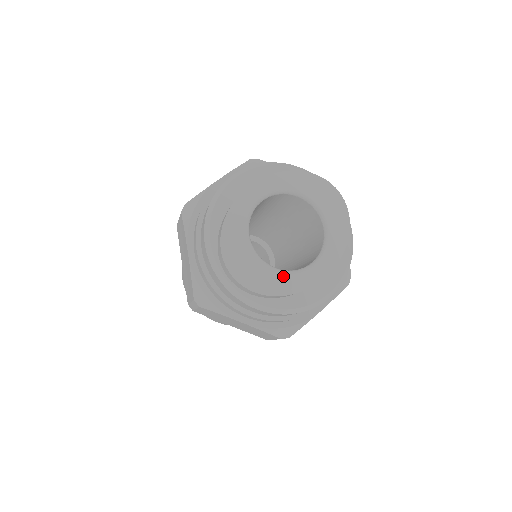
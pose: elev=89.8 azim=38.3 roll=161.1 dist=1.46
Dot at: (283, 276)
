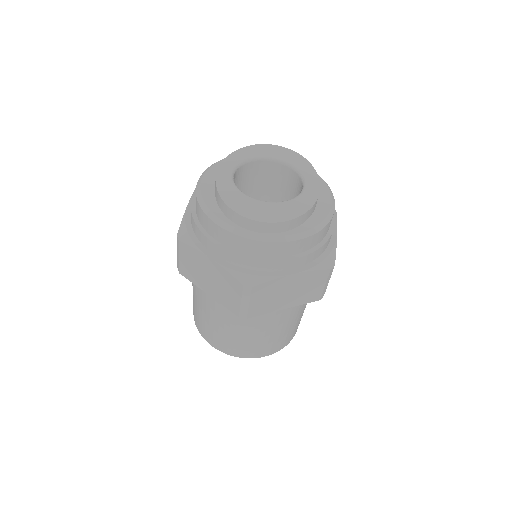
Dot at: (293, 202)
